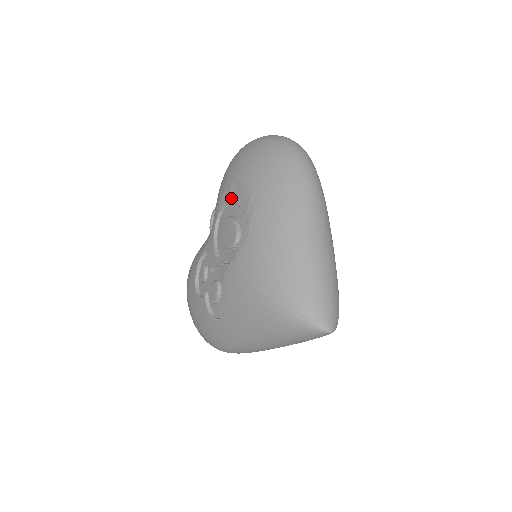
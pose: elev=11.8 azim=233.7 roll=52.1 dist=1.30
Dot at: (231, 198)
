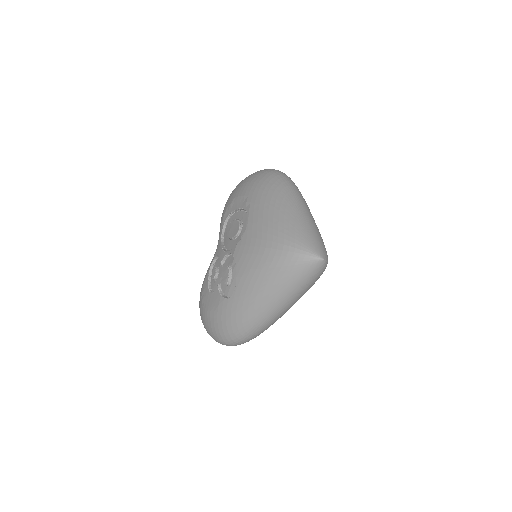
Dot at: (232, 209)
